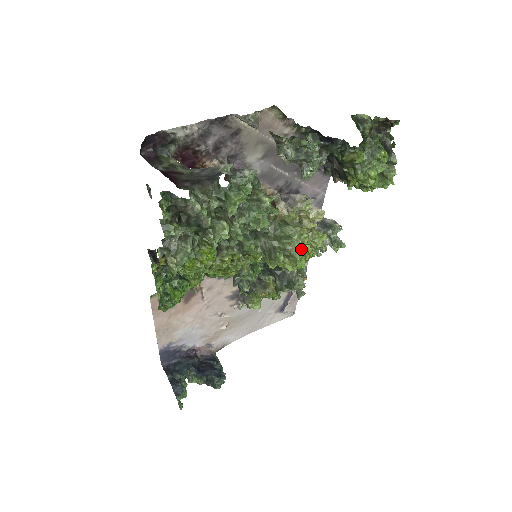
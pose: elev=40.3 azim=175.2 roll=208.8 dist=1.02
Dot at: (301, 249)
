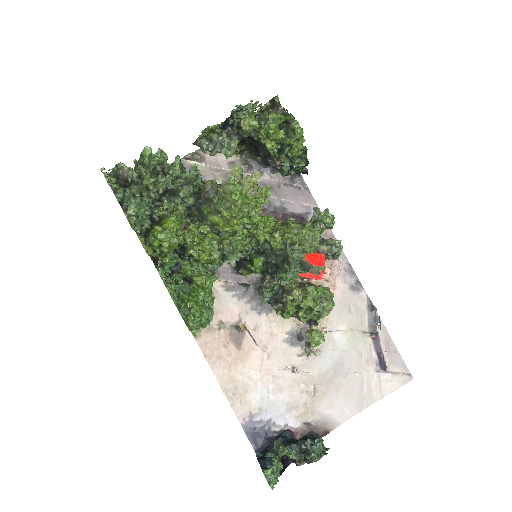
Dot at: (232, 187)
